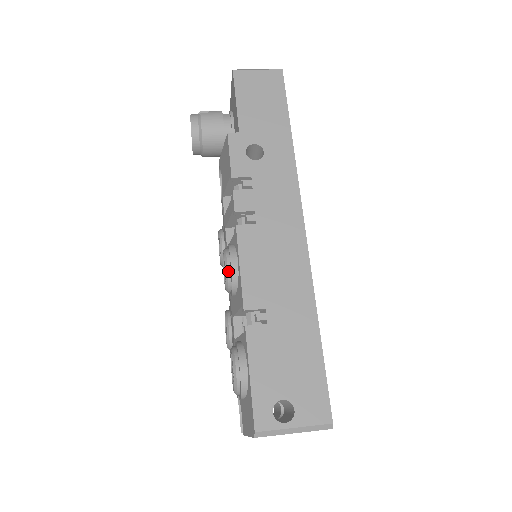
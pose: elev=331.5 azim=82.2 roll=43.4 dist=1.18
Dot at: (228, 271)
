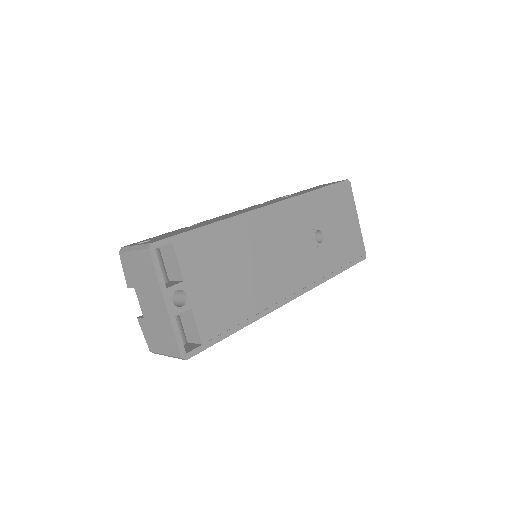
Dot at: occluded
